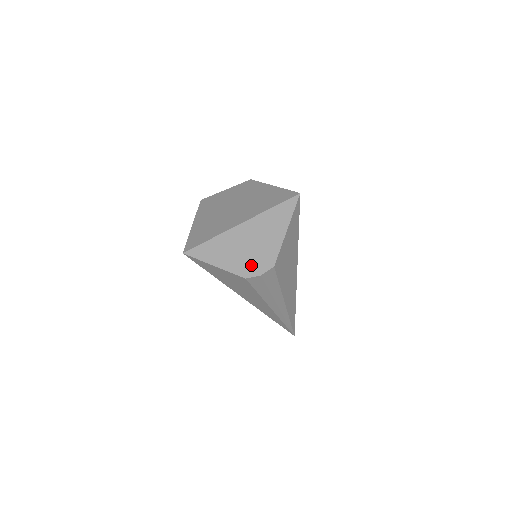
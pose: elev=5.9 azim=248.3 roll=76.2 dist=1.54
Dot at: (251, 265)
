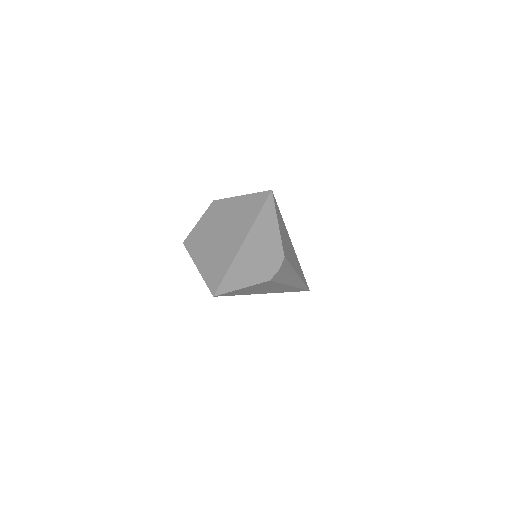
Dot at: (268, 268)
